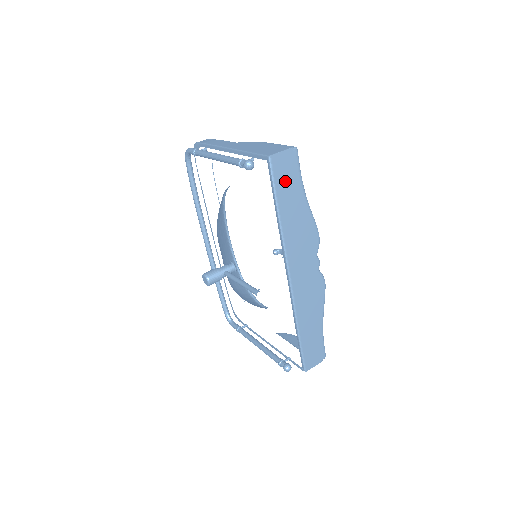
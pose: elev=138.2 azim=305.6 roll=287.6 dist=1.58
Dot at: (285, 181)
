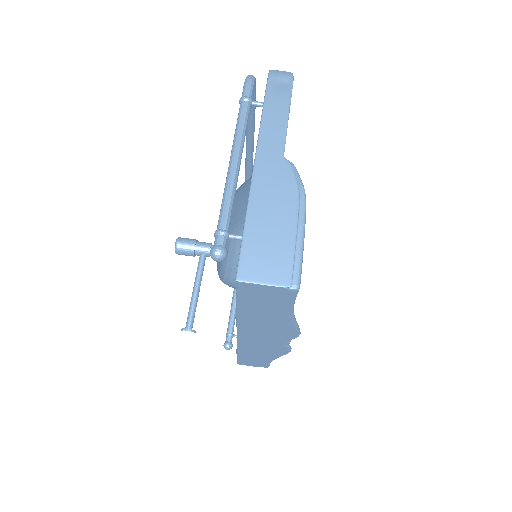
Dot at: (259, 300)
